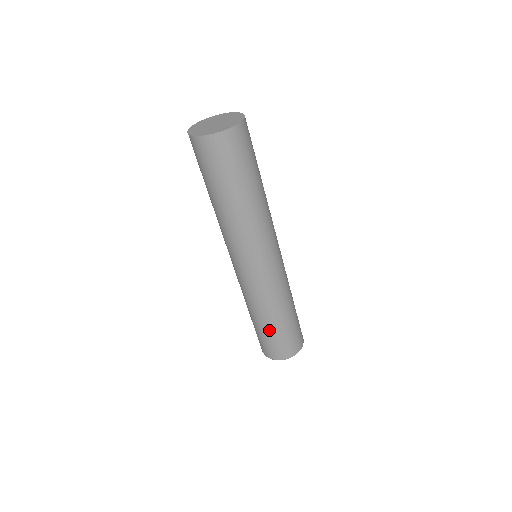
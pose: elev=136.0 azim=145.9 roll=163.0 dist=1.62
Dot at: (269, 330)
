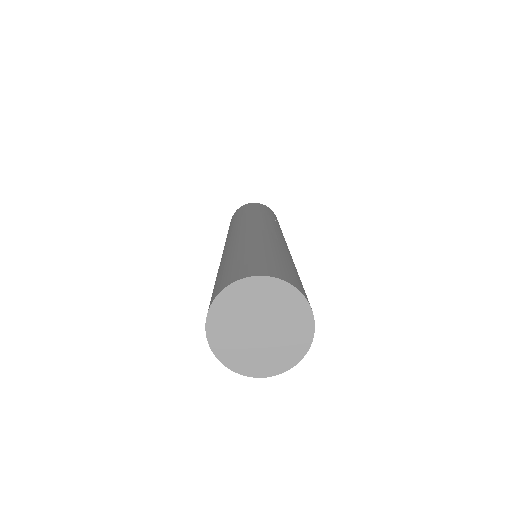
Dot at: occluded
